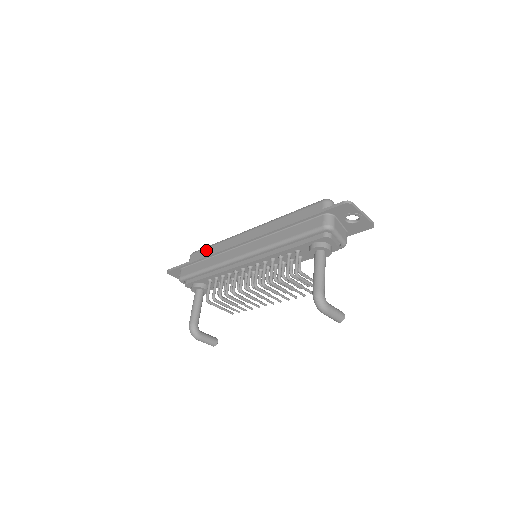
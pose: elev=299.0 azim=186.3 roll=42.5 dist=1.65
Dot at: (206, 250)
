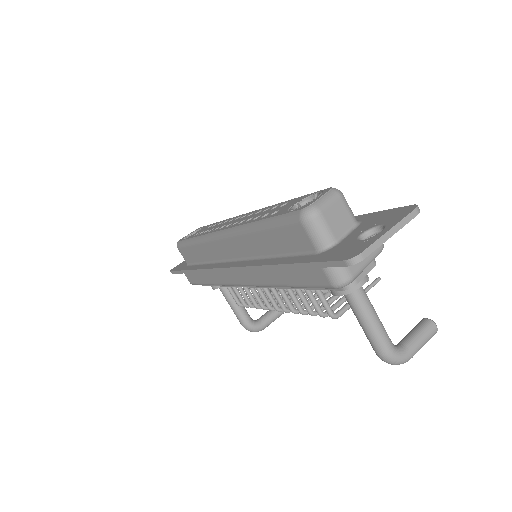
Dot at: (190, 250)
